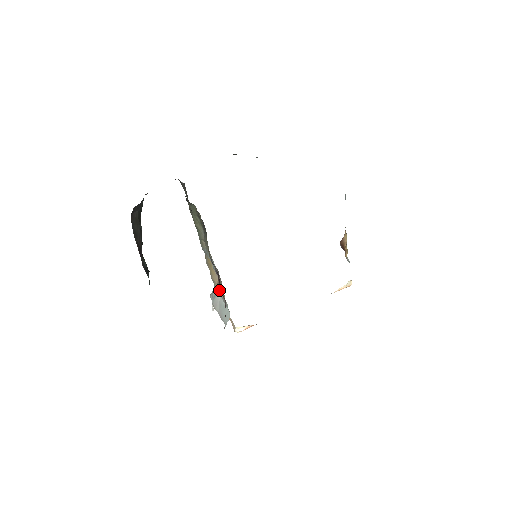
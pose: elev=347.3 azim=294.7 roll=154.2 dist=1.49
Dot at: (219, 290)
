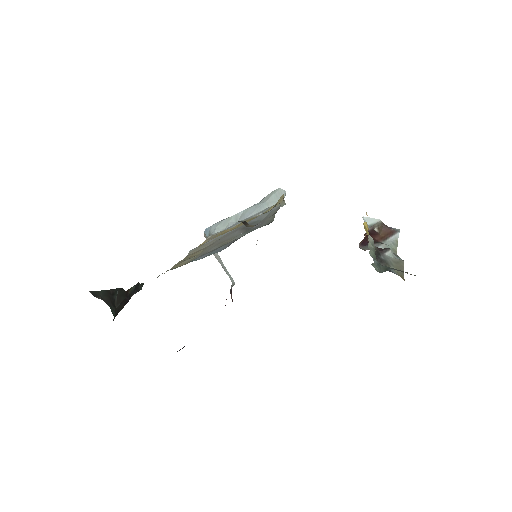
Dot at: occluded
